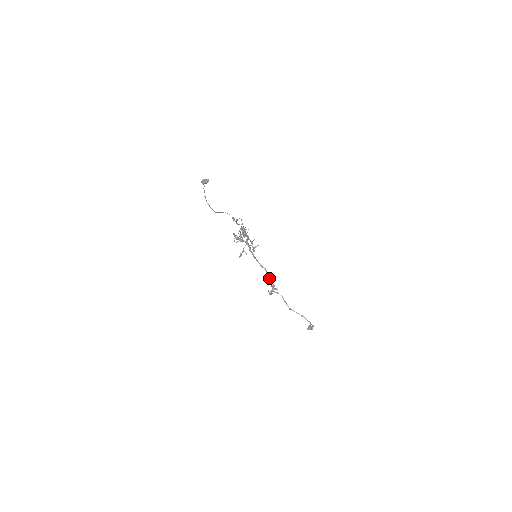
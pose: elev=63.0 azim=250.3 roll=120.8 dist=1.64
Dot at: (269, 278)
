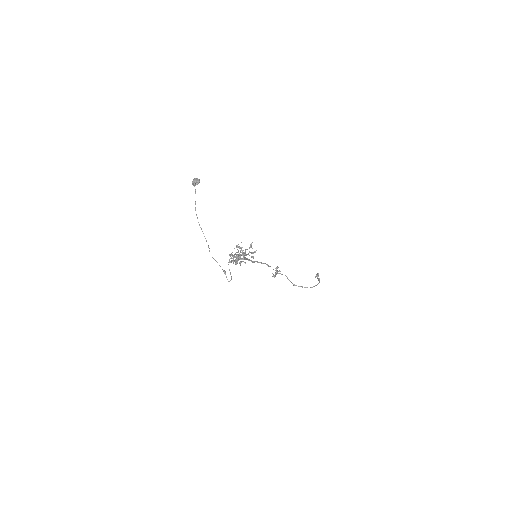
Dot at: occluded
